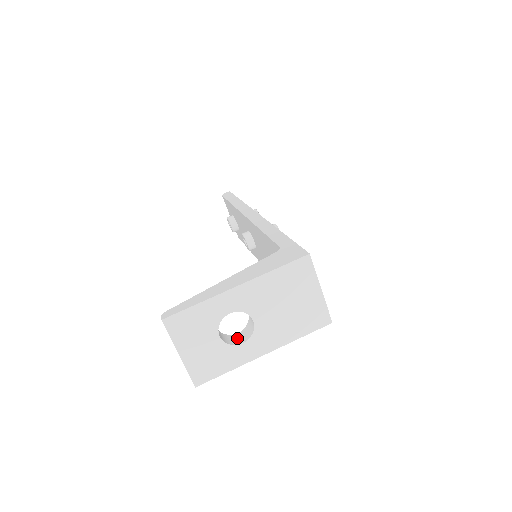
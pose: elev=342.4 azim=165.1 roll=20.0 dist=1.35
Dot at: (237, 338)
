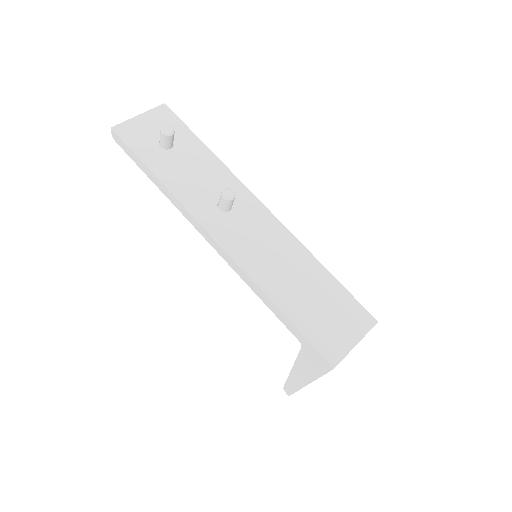
Dot at: occluded
